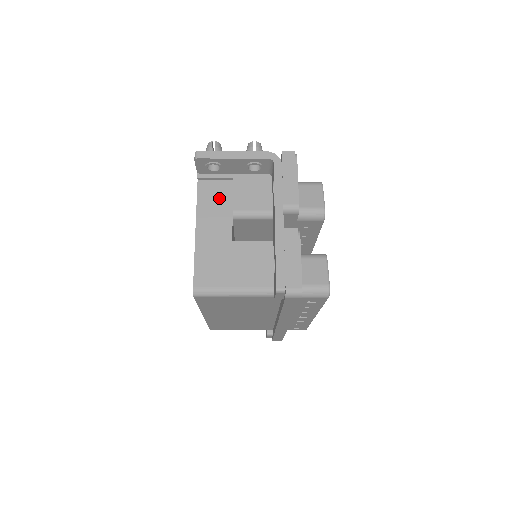
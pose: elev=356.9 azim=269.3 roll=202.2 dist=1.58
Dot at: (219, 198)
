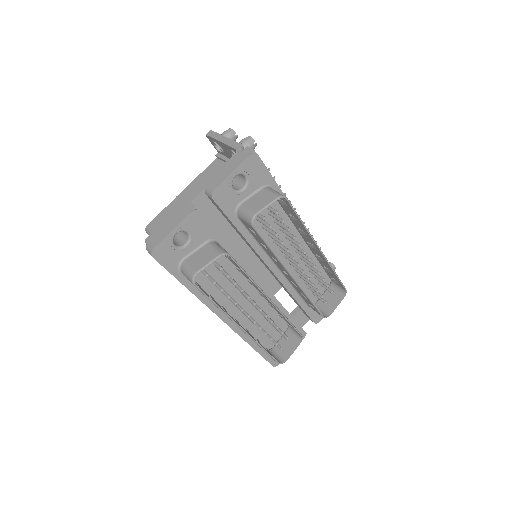
Dot at: occluded
